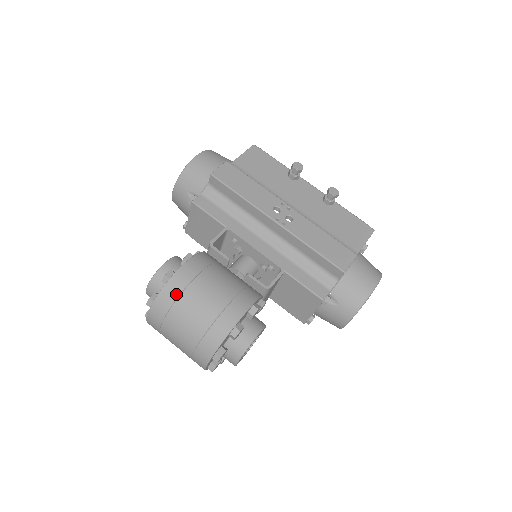
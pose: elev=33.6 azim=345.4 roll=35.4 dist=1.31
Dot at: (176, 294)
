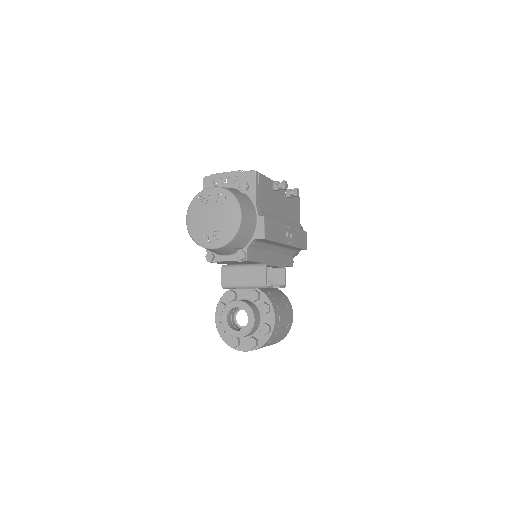
Dot at: (274, 336)
